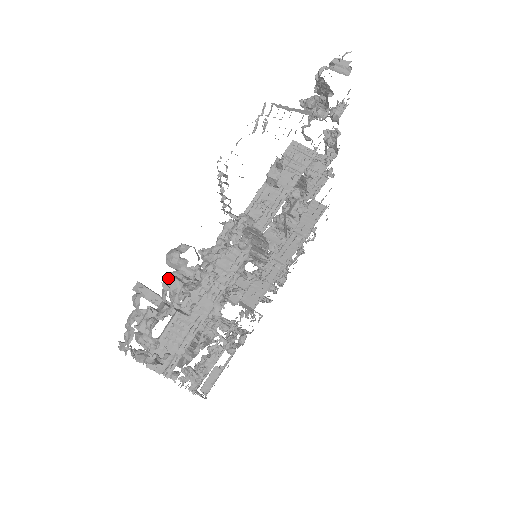
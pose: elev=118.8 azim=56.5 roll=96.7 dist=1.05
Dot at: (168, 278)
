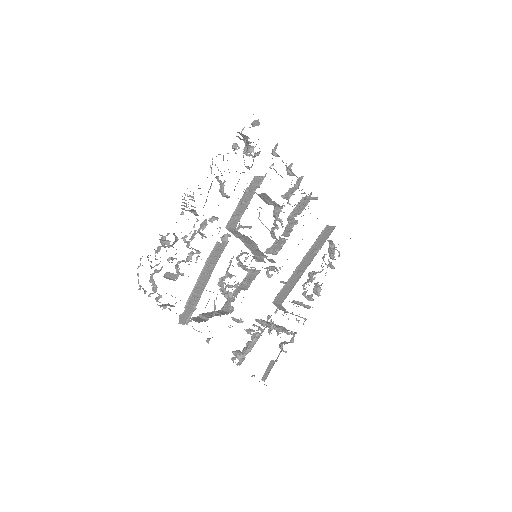
Dot at: occluded
